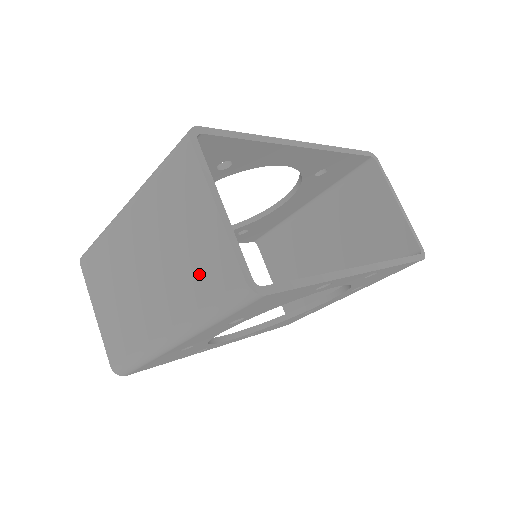
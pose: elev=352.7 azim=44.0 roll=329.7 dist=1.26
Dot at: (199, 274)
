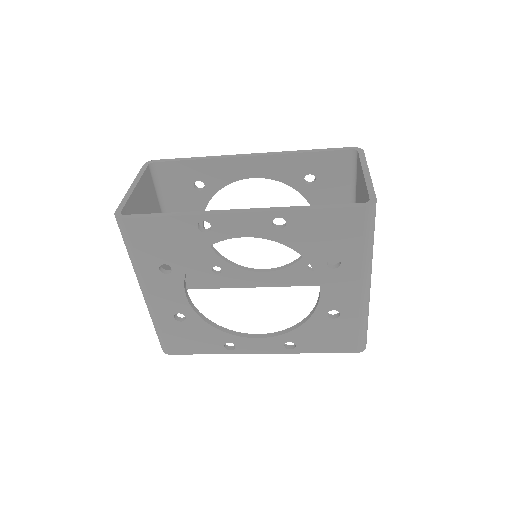
Dot at: occluded
